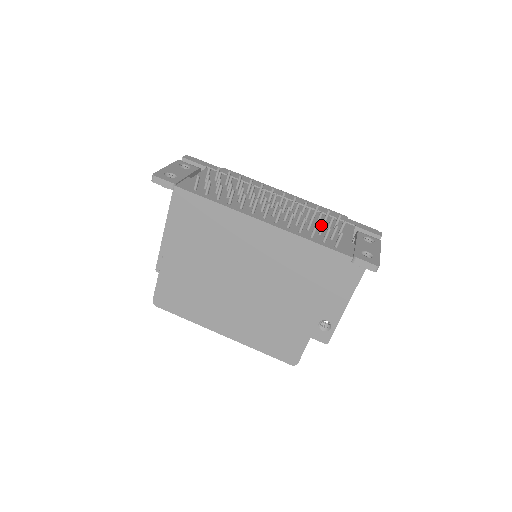
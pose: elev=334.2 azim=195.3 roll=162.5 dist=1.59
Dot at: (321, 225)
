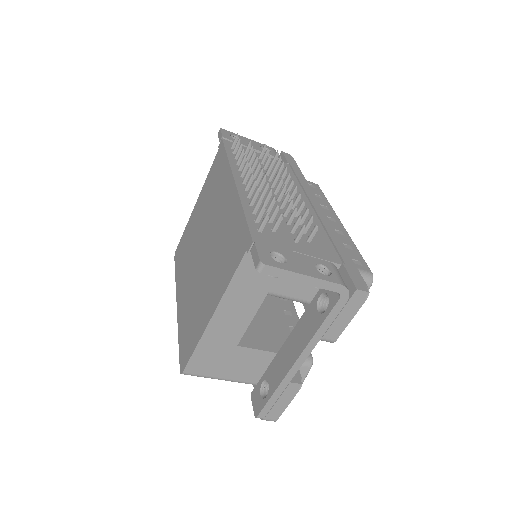
Dot at: occluded
